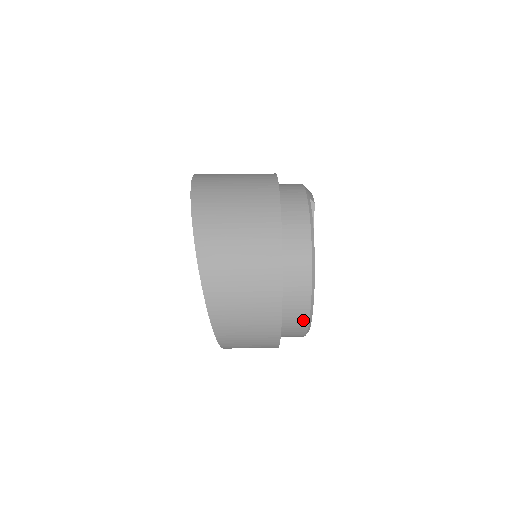
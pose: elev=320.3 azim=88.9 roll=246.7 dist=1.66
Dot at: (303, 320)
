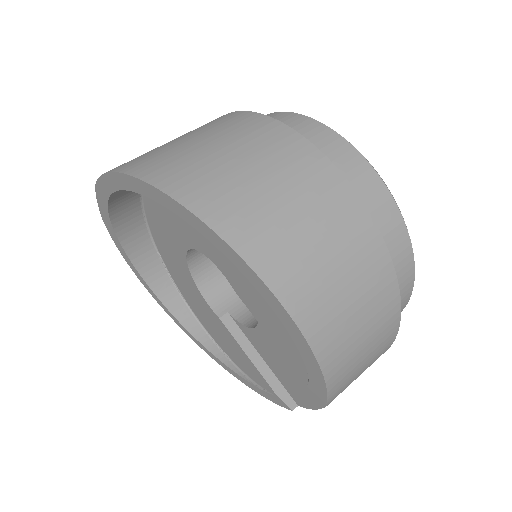
Dot at: (397, 227)
